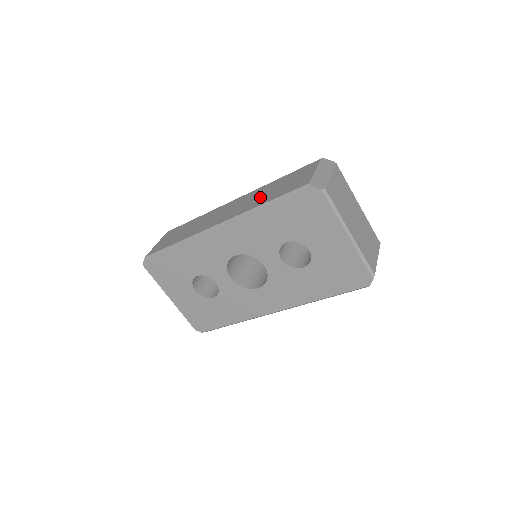
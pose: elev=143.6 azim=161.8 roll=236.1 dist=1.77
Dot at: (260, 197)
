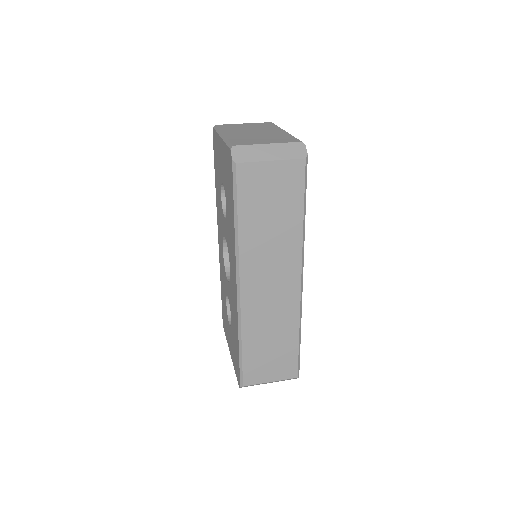
Dot at: occluded
